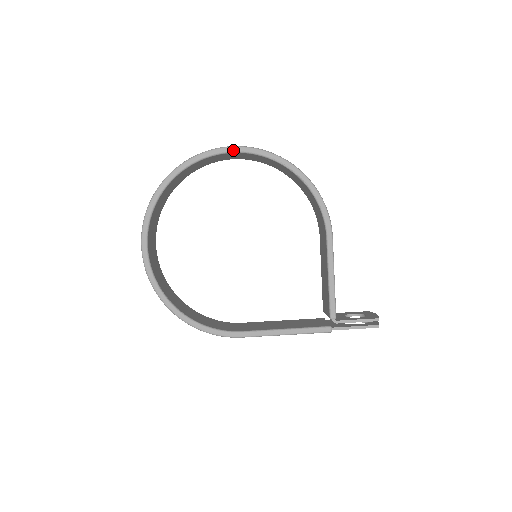
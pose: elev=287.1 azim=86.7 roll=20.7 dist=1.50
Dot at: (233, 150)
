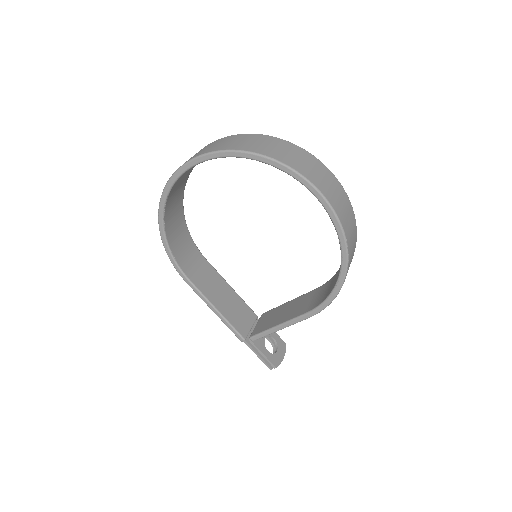
Dot at: (322, 202)
